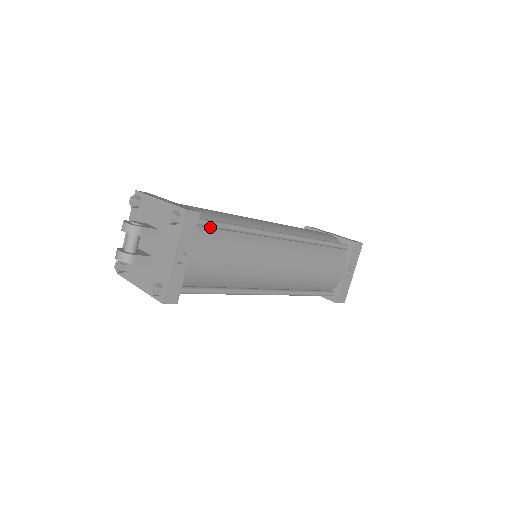
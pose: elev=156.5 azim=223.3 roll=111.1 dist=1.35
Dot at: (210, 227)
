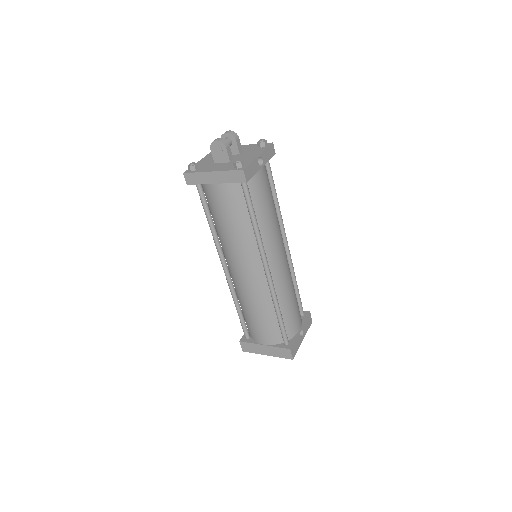
Dot at: (269, 175)
